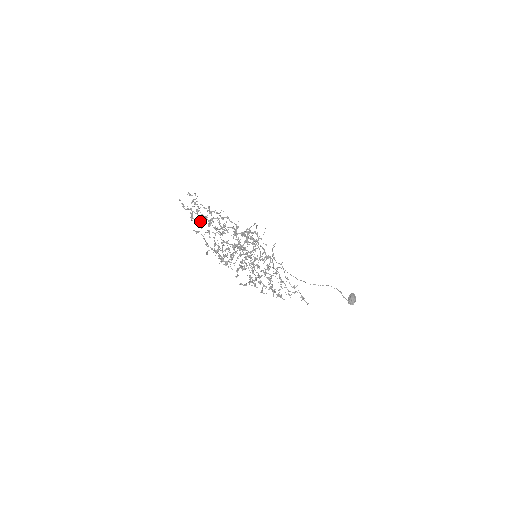
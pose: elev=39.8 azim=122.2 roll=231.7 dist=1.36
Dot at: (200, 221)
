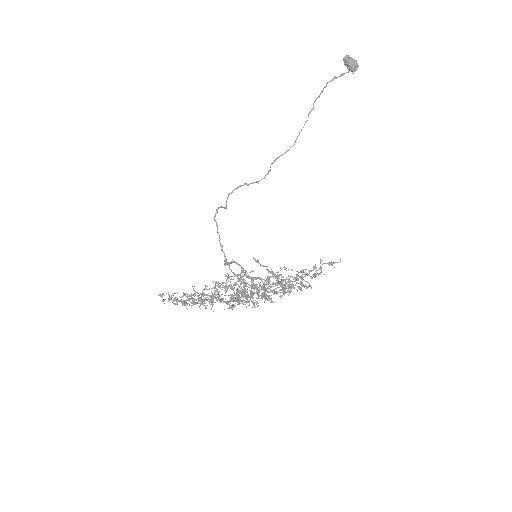
Dot at: occluded
